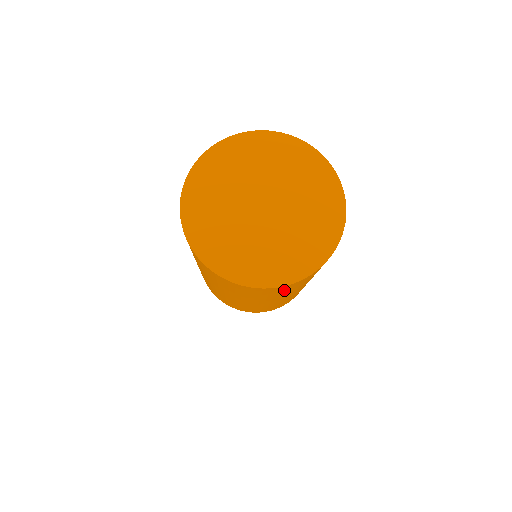
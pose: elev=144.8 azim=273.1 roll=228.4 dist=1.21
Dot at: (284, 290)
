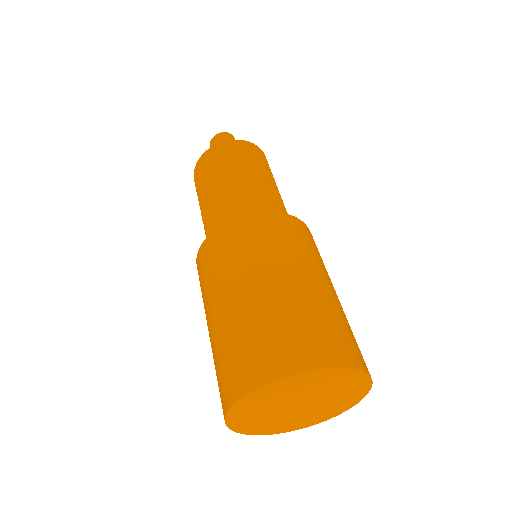
Dot at: occluded
